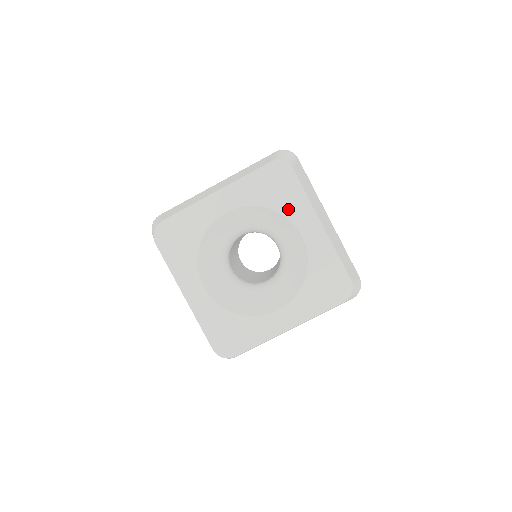
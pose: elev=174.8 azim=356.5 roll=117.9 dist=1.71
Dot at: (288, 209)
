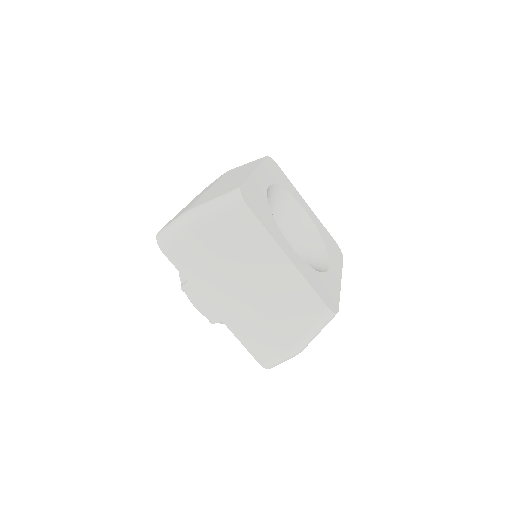
Dot at: (331, 255)
